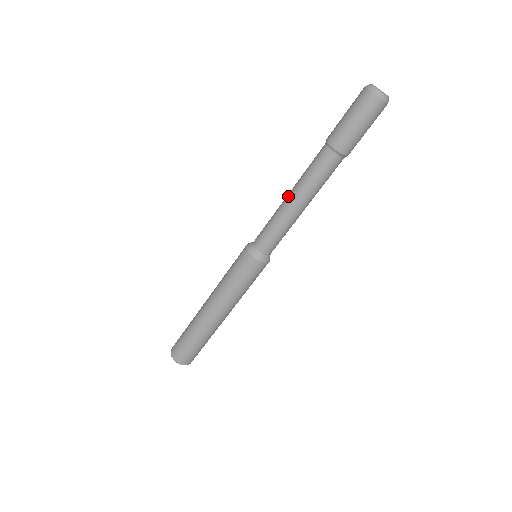
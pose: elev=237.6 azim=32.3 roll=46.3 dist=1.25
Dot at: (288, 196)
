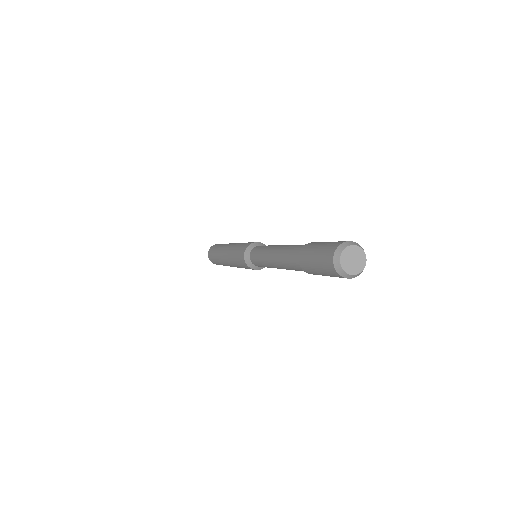
Dot at: (271, 256)
